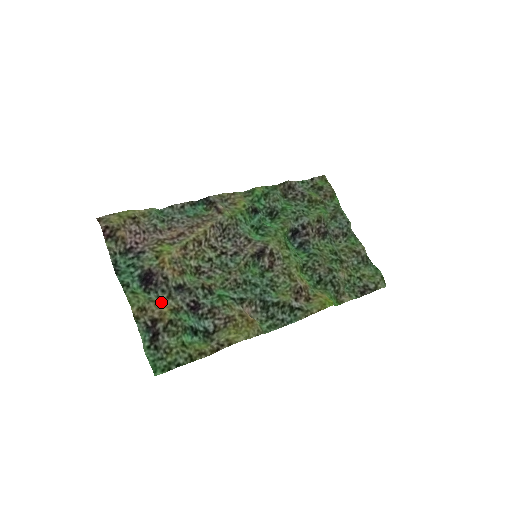
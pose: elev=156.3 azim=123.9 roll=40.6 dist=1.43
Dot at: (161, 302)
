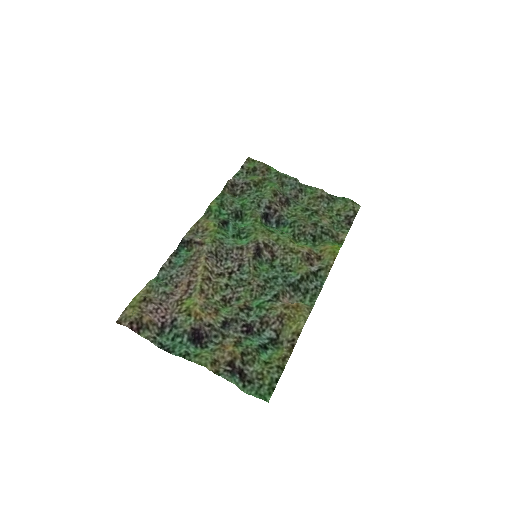
Dot at: (222, 346)
